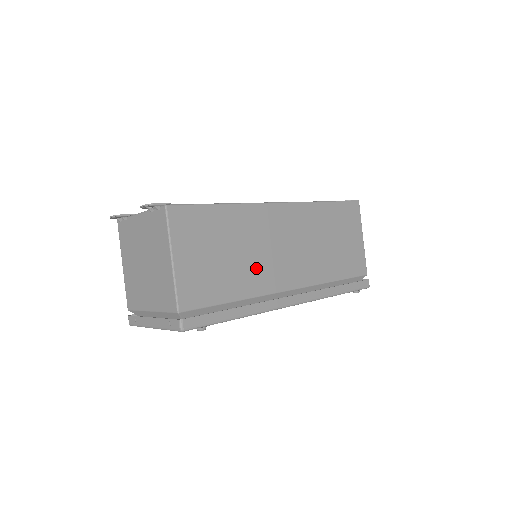
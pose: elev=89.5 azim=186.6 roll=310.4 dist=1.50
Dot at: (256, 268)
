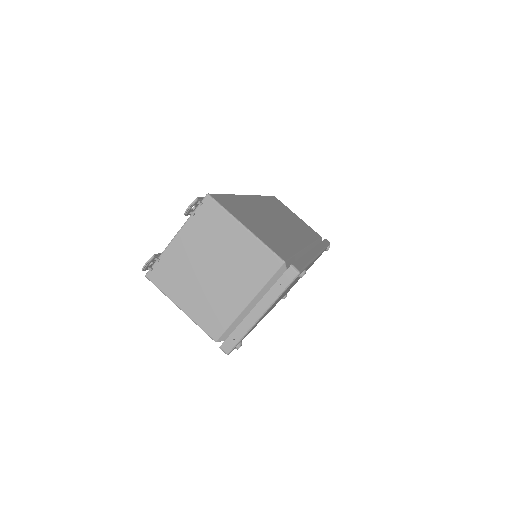
Dot at: (282, 233)
